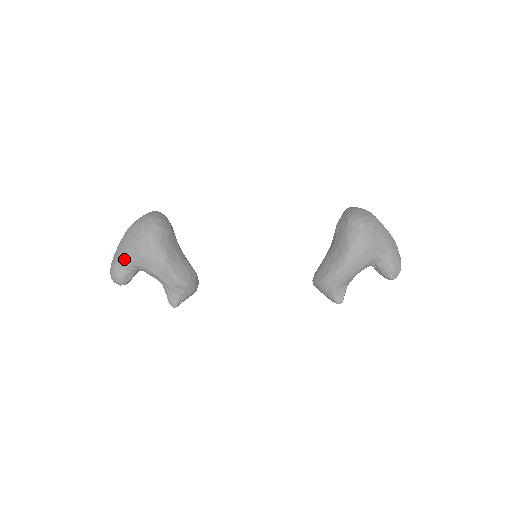
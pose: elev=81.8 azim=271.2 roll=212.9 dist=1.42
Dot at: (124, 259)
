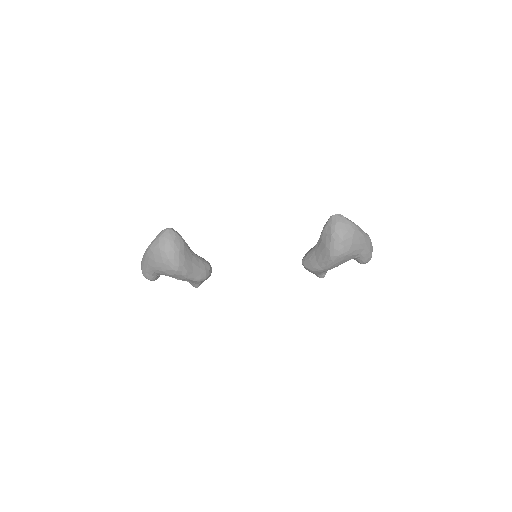
Dot at: (152, 271)
